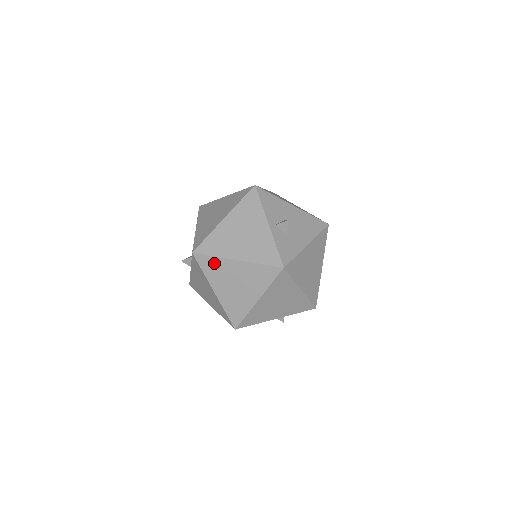
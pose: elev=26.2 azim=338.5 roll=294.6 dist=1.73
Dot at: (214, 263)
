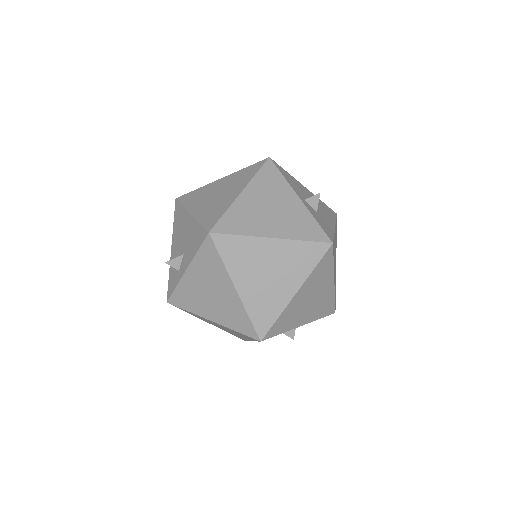
Dot at: (240, 245)
